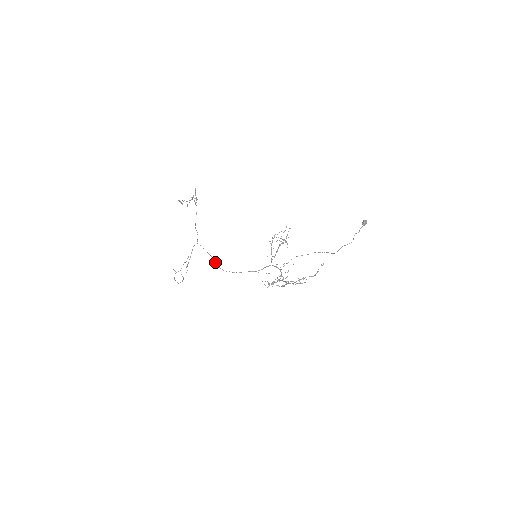
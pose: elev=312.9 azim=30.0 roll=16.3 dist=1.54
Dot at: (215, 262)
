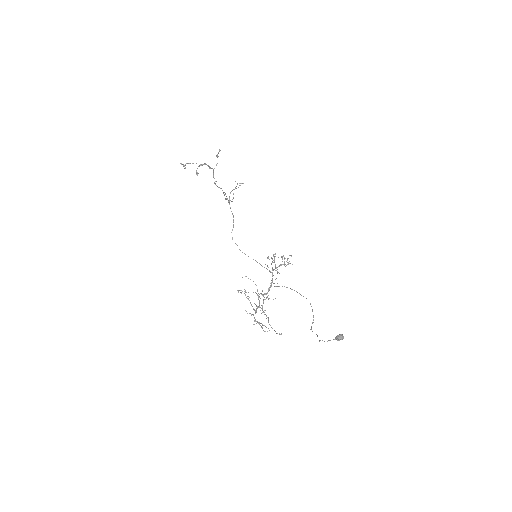
Dot at: (233, 224)
